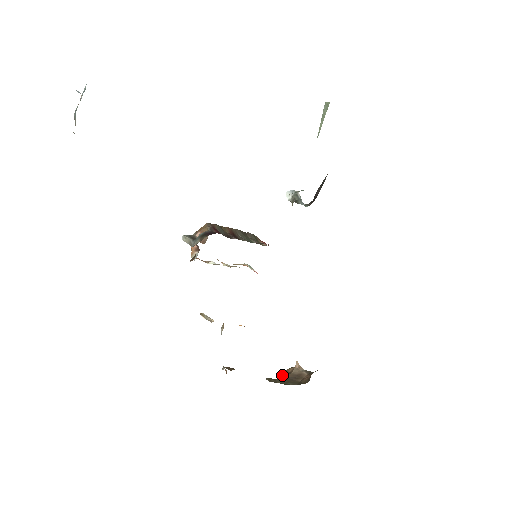
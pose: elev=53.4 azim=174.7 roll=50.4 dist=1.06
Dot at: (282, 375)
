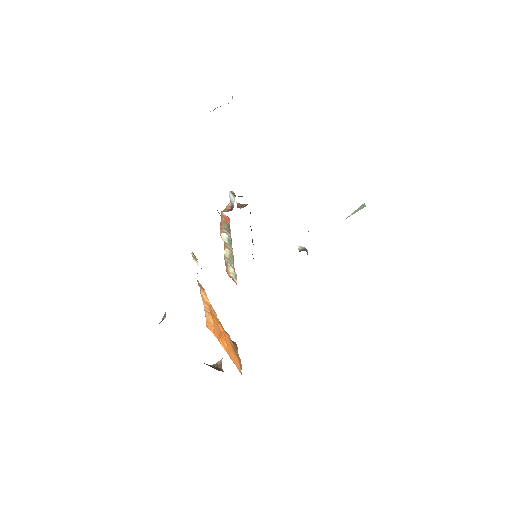
Dot at: occluded
